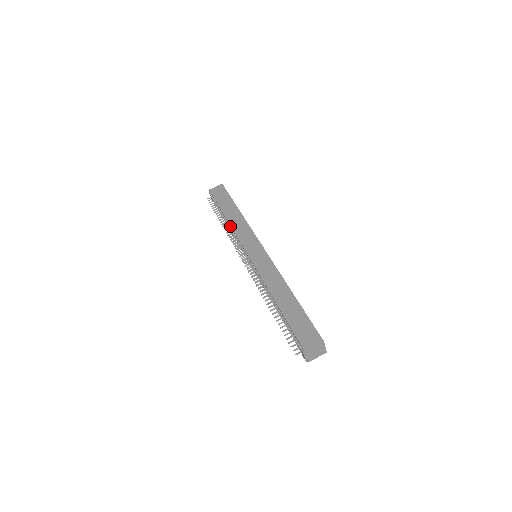
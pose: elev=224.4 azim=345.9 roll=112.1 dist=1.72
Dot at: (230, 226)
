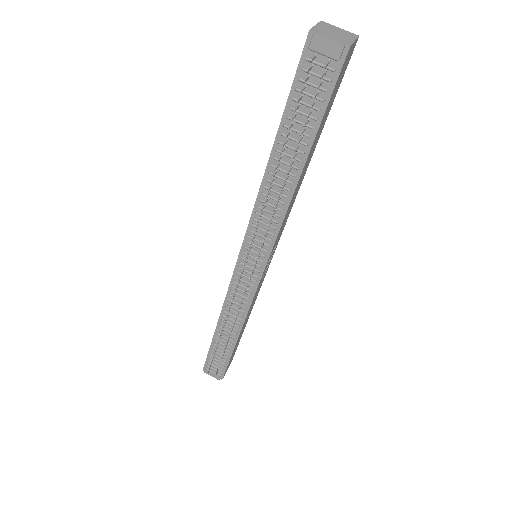
Dot at: (223, 312)
